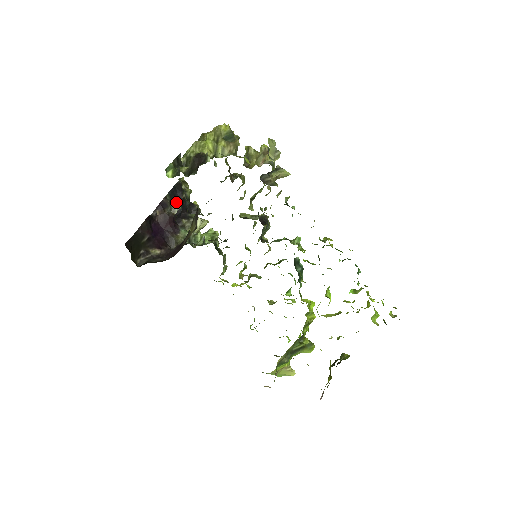
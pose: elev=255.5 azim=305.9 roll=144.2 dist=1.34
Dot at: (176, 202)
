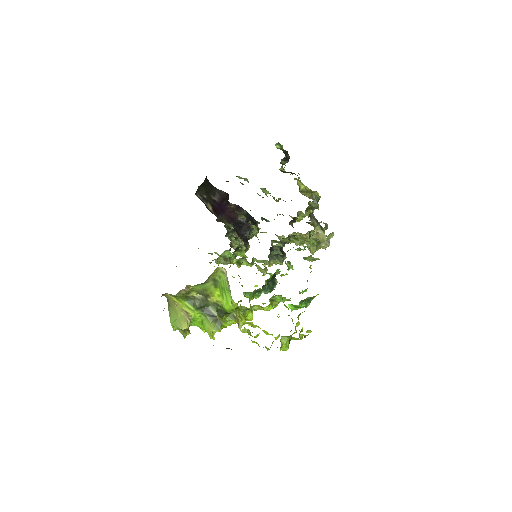
Dot at: occluded
